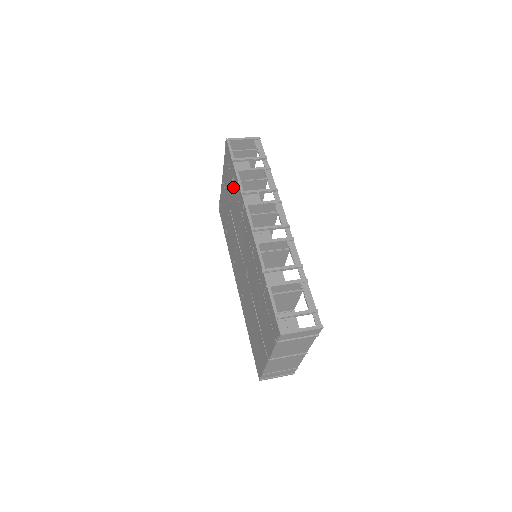
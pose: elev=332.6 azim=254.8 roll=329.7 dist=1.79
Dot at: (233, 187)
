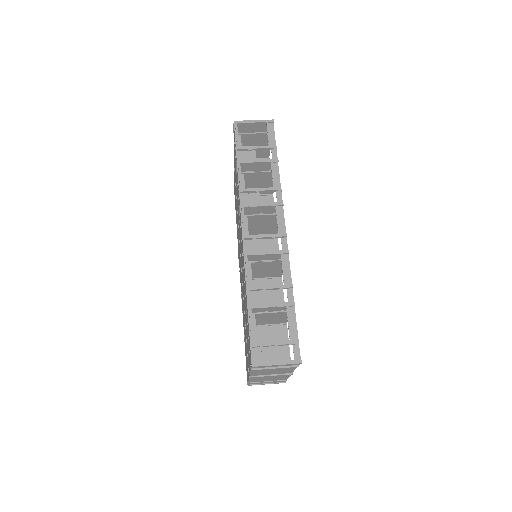
Dot at: occluded
